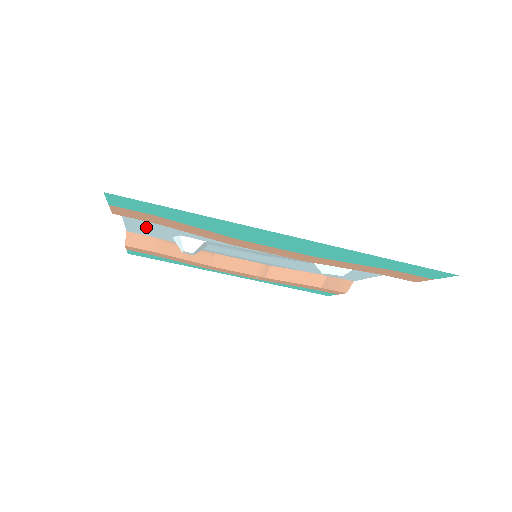
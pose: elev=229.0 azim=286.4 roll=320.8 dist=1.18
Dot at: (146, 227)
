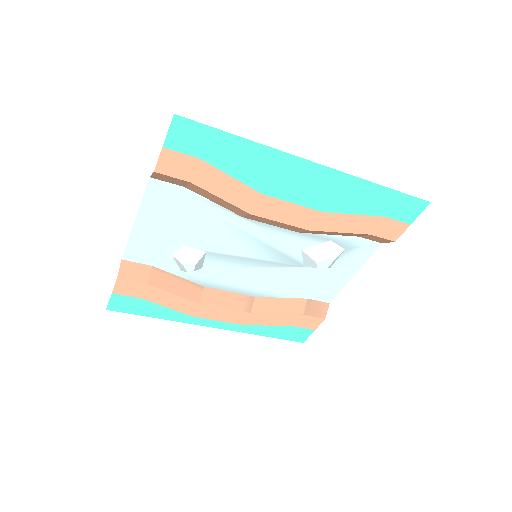
Dot at: (152, 237)
